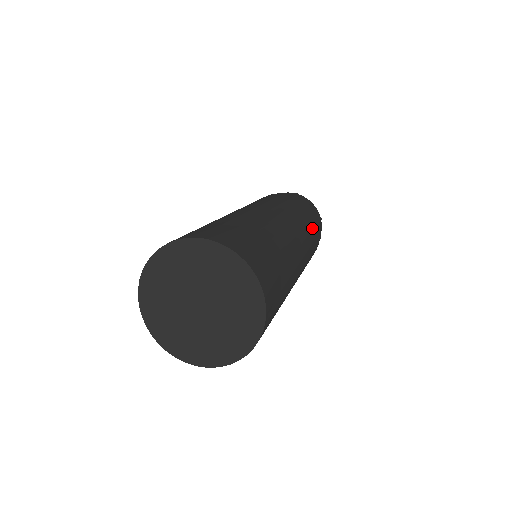
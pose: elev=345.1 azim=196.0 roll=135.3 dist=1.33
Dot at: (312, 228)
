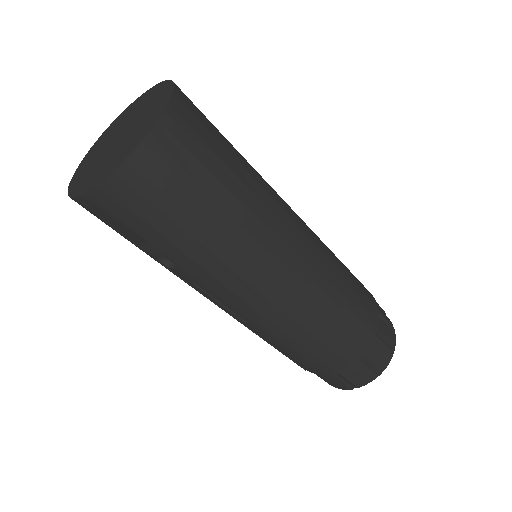
Dot at: occluded
